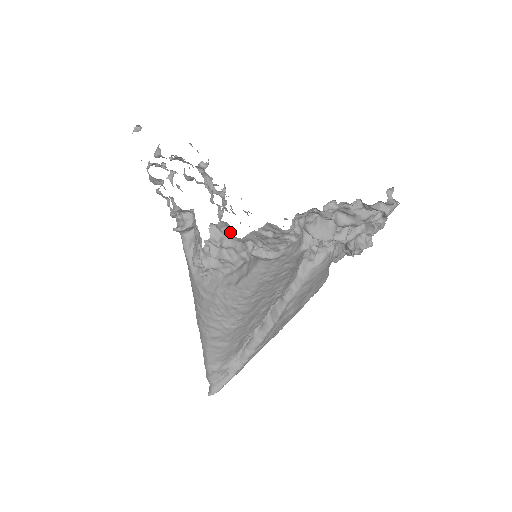
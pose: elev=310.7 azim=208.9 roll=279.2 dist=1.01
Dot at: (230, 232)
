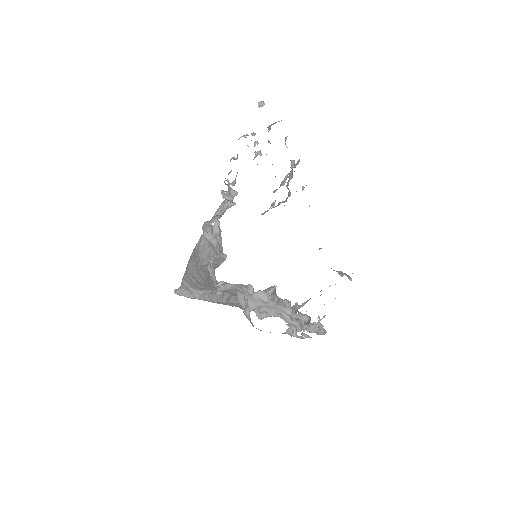
Dot at: (221, 237)
